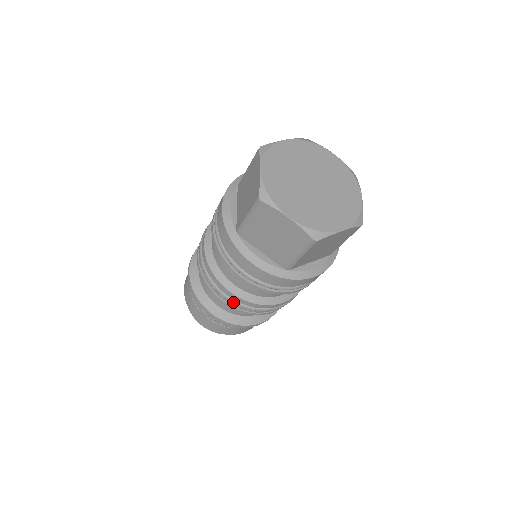
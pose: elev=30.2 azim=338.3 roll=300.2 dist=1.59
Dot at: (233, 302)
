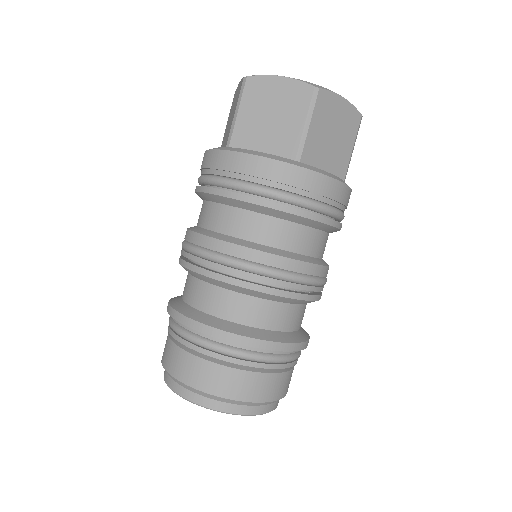
Dot at: (238, 262)
